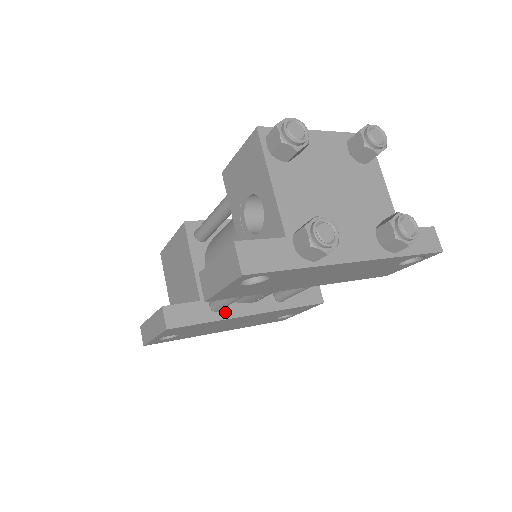
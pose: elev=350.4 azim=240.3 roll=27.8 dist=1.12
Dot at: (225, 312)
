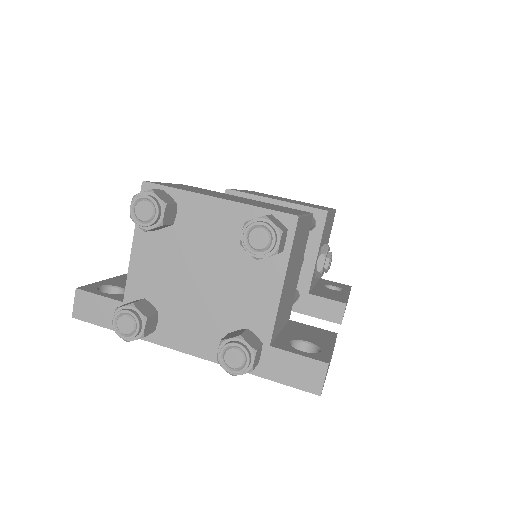
Dot at: occluded
